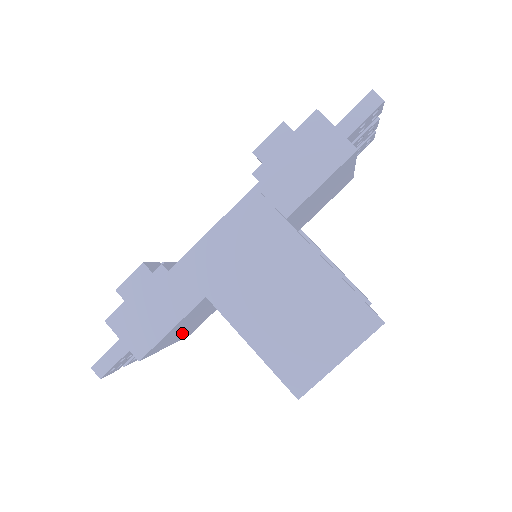
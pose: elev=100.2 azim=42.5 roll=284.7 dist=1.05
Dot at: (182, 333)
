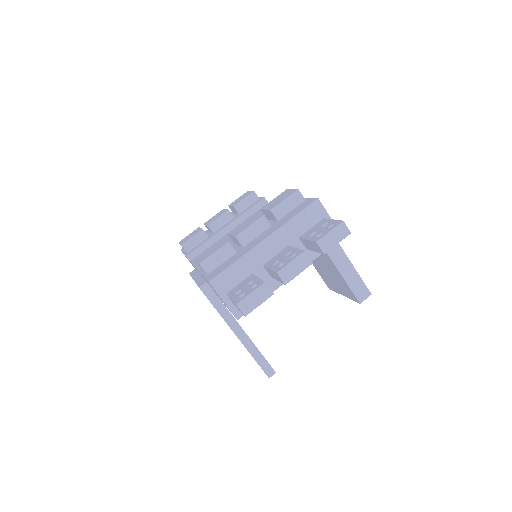
Dot at: occluded
